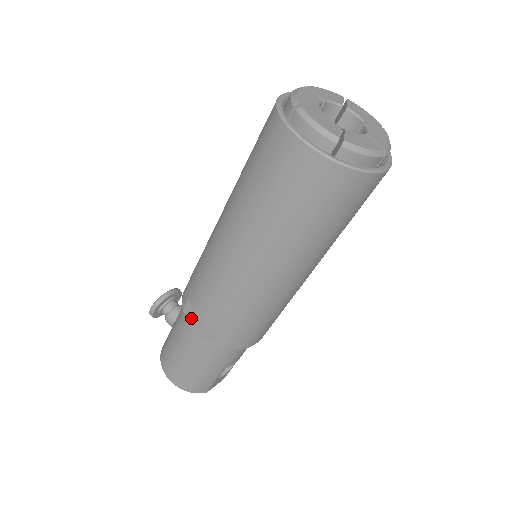
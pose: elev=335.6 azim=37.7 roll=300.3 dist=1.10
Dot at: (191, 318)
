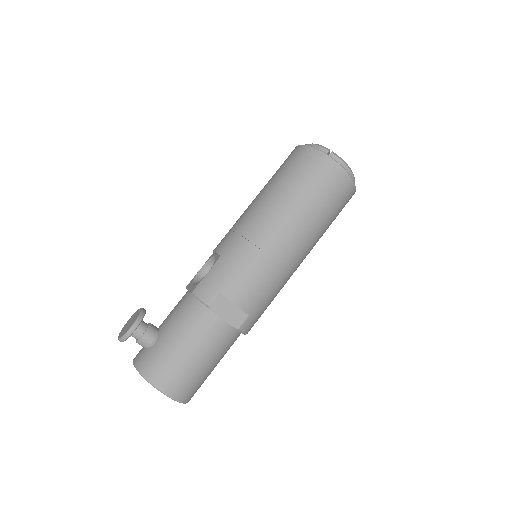
Dot at: (218, 310)
